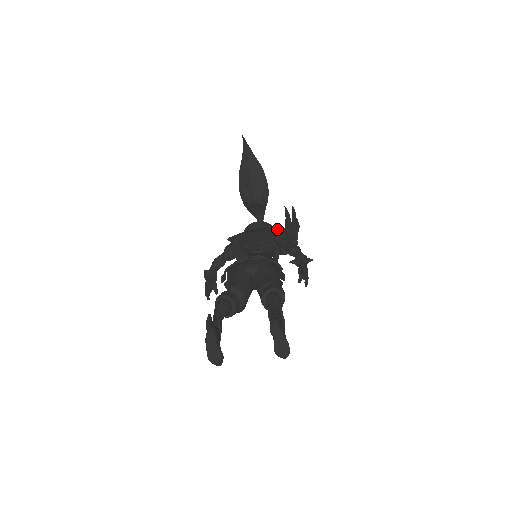
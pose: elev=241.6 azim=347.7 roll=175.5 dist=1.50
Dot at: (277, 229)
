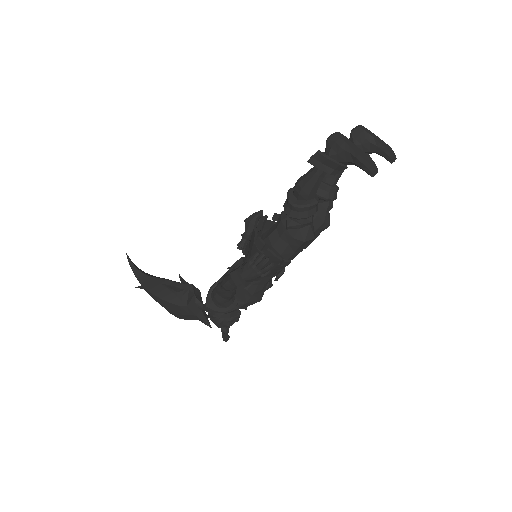
Dot at: occluded
